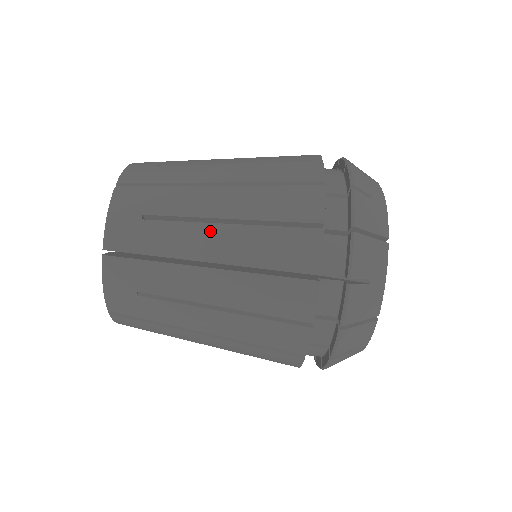
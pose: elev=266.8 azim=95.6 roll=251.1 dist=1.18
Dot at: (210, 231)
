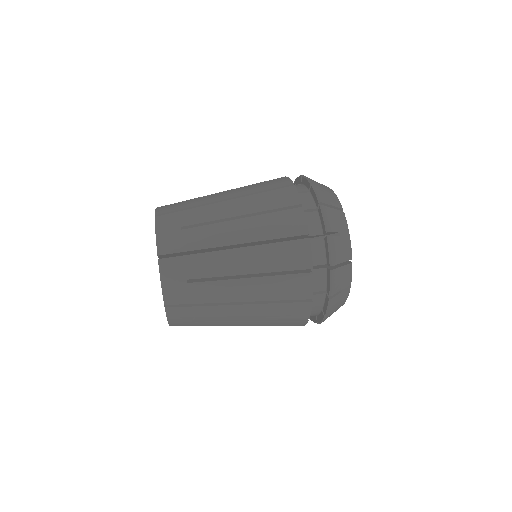
Dot at: (222, 193)
